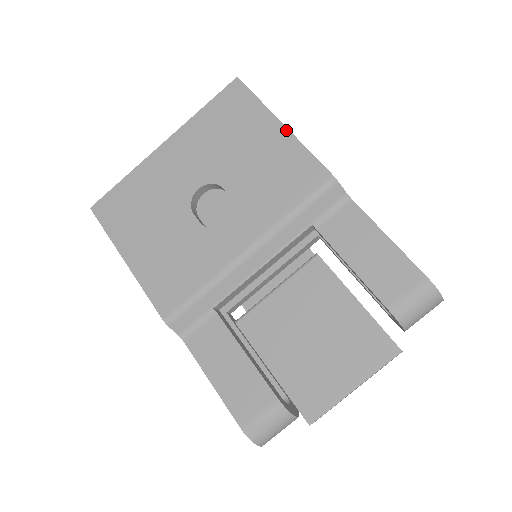
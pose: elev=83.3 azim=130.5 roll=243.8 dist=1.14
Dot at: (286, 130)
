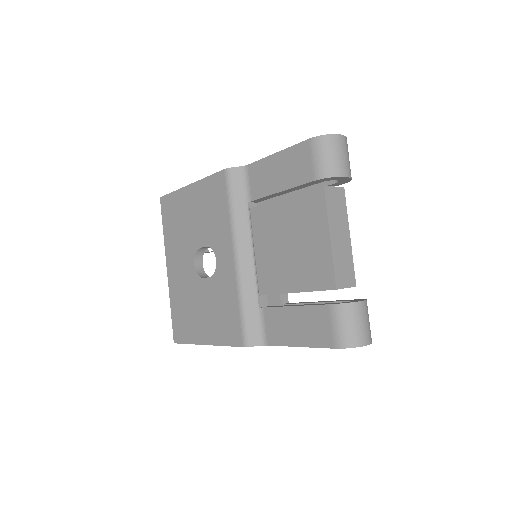
Dot at: (193, 185)
